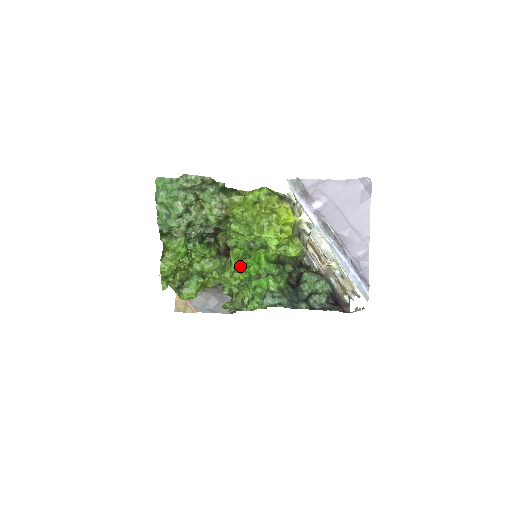
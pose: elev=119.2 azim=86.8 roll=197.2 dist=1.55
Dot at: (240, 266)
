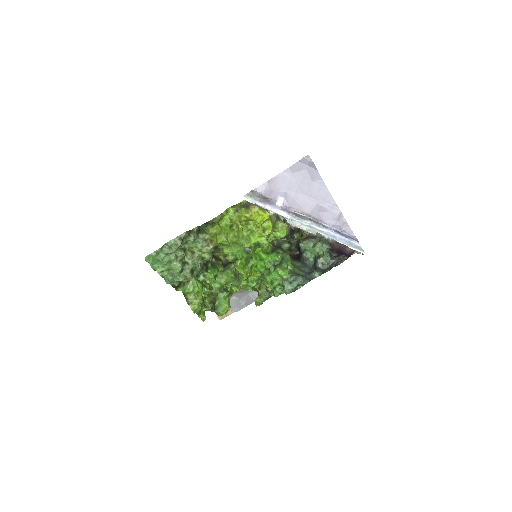
Dot at: (249, 271)
